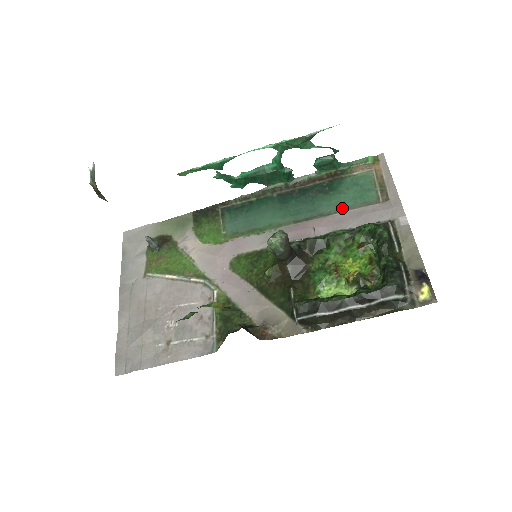
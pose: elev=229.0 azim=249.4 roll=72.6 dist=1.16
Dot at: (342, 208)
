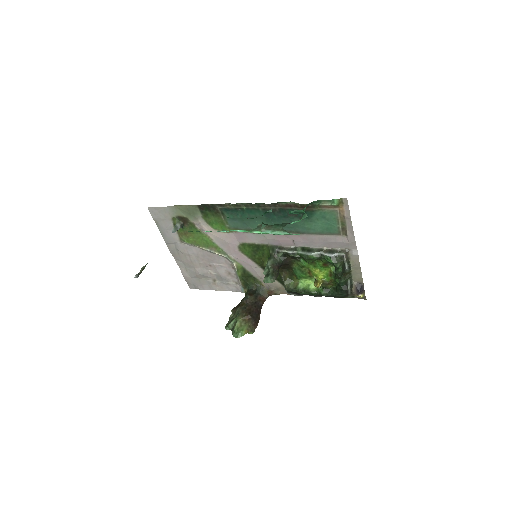
Dot at: (313, 232)
